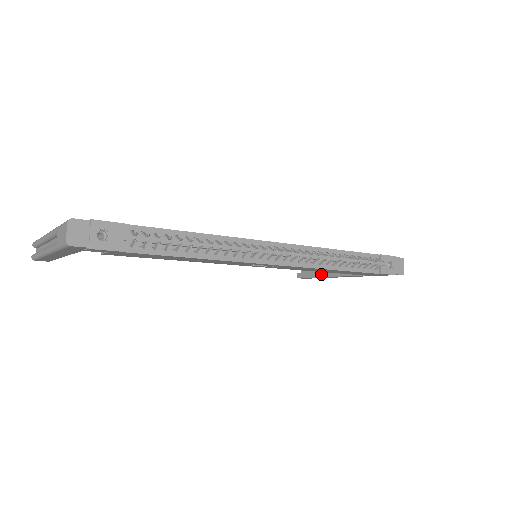
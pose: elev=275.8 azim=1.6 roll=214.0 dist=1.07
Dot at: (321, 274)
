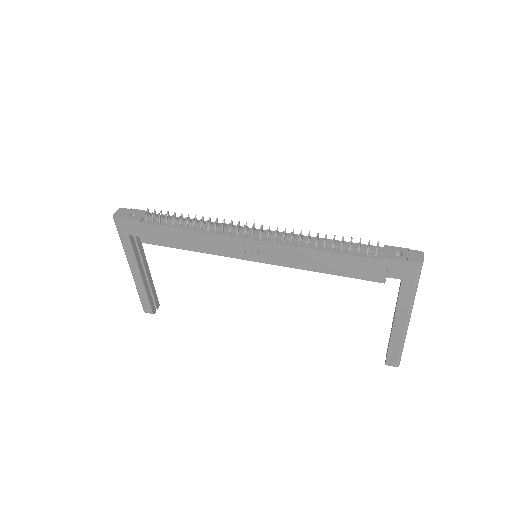
Dot at: (390, 336)
